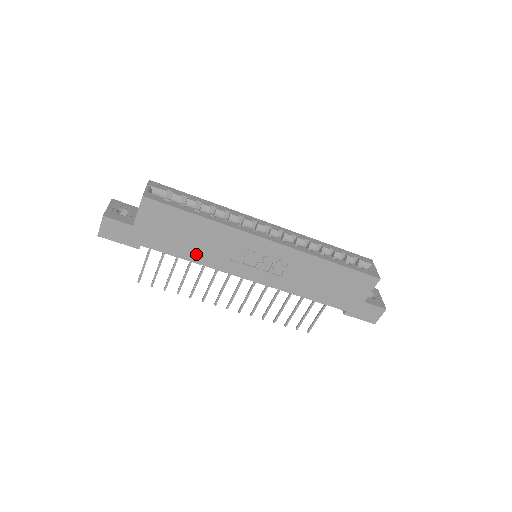
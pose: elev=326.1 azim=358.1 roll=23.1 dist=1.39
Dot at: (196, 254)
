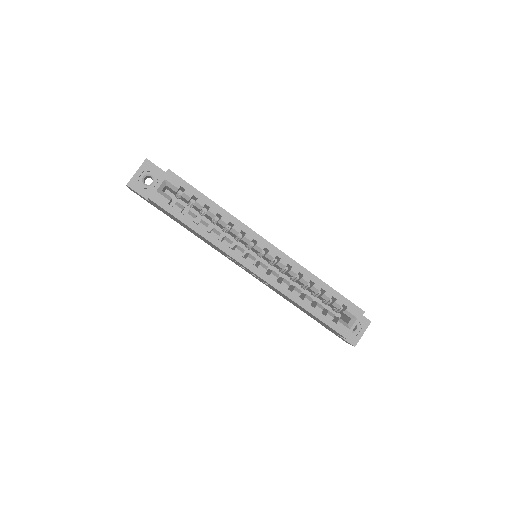
Dot at: occluded
